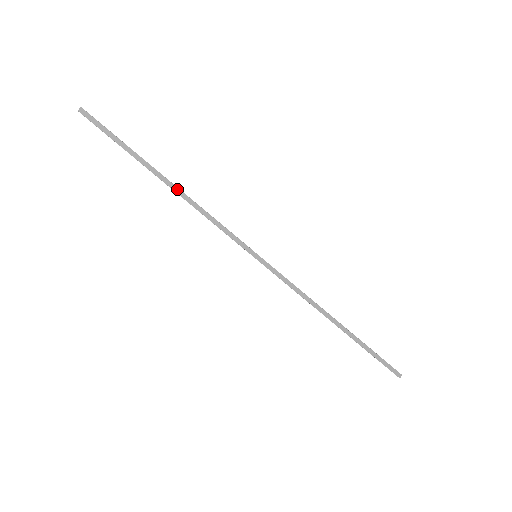
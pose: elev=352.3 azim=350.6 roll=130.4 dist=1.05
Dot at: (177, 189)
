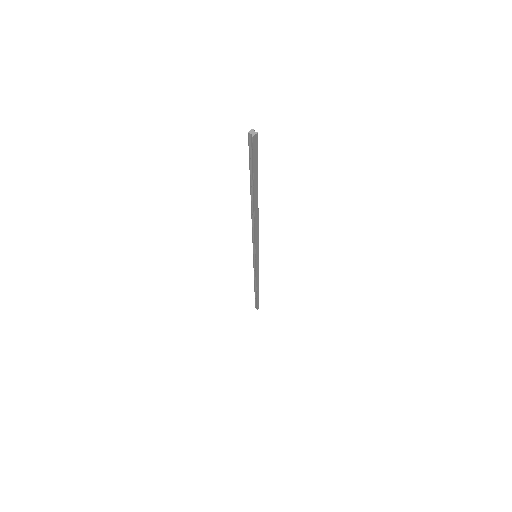
Dot at: (257, 214)
